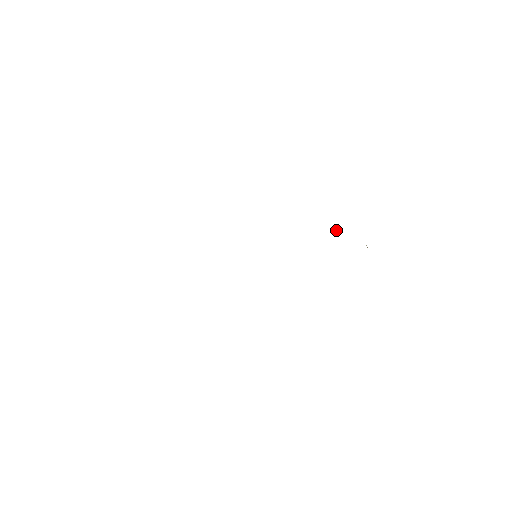
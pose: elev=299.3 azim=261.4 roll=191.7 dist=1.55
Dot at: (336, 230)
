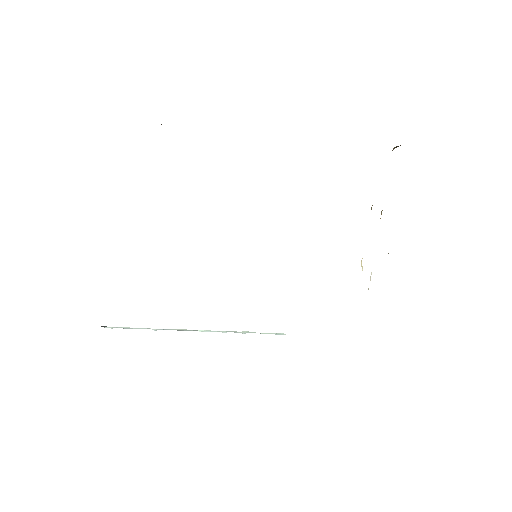
Dot at: occluded
